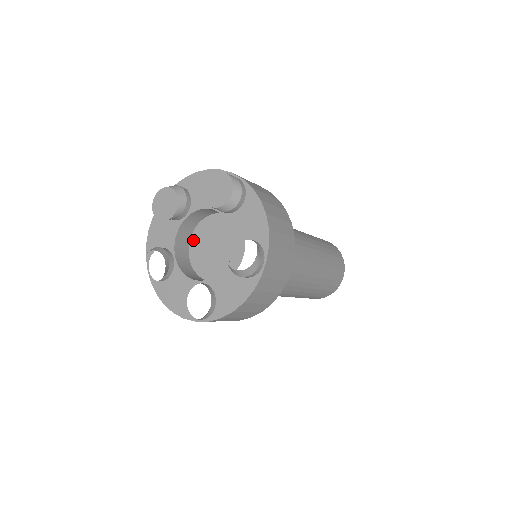
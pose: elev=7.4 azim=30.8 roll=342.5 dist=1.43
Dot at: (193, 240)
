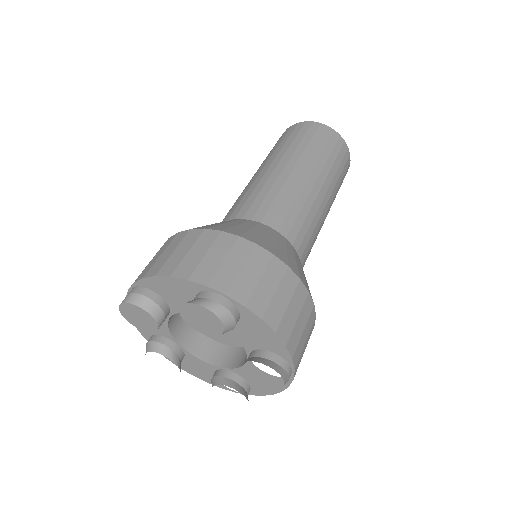
Dot at: occluded
